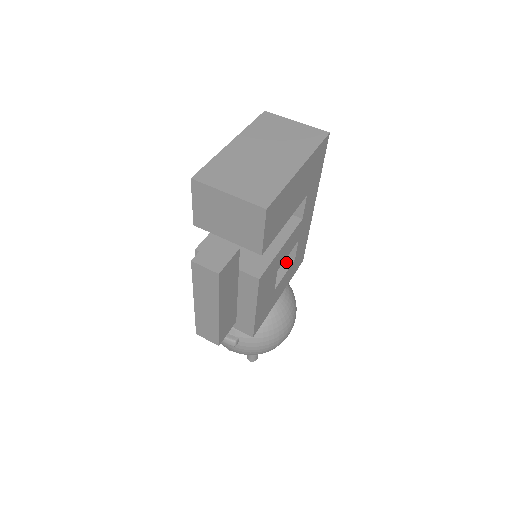
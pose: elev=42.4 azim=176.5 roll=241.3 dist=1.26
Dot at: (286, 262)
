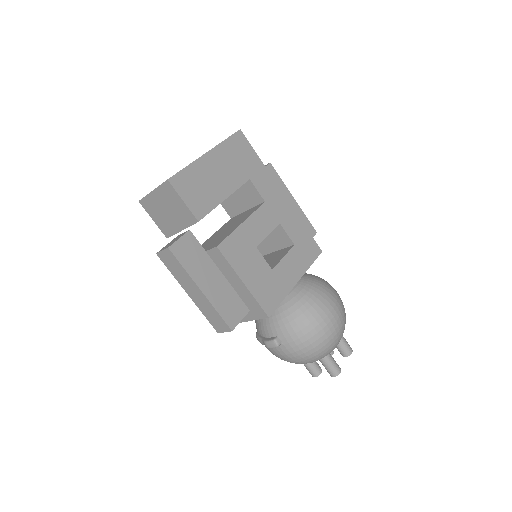
Dot at: (287, 250)
